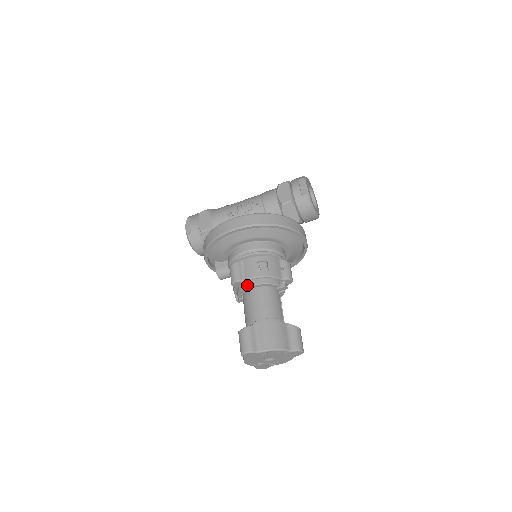
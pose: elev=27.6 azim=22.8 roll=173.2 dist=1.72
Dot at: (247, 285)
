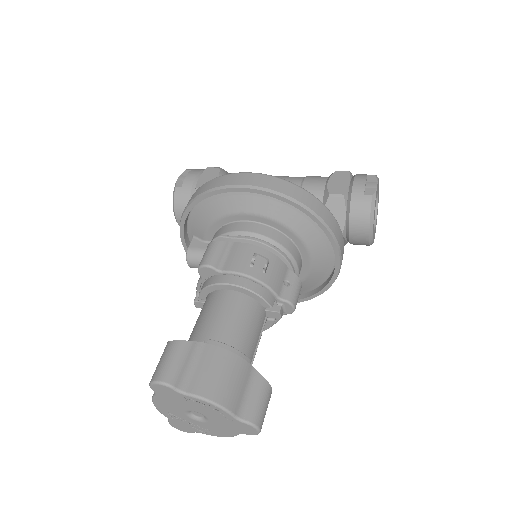
Dot at: (221, 280)
